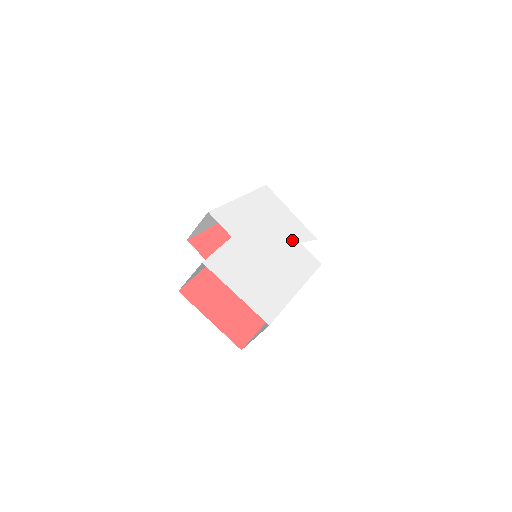
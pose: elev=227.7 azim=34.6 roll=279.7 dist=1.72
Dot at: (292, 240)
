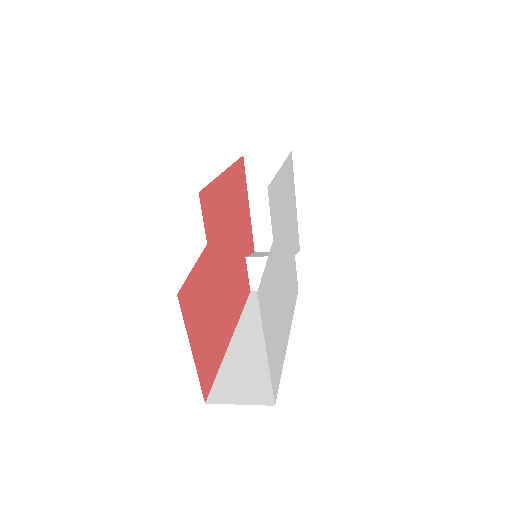
Dot at: (293, 250)
